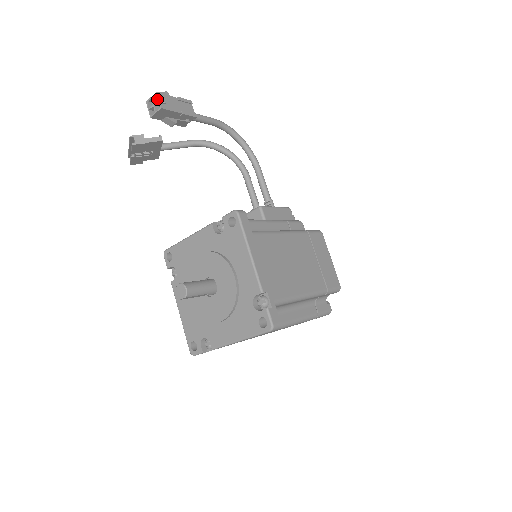
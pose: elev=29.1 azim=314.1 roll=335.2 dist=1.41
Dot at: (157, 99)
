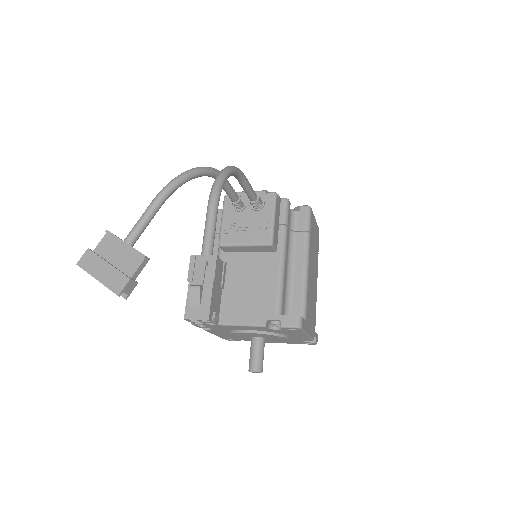
Dot at: (199, 310)
